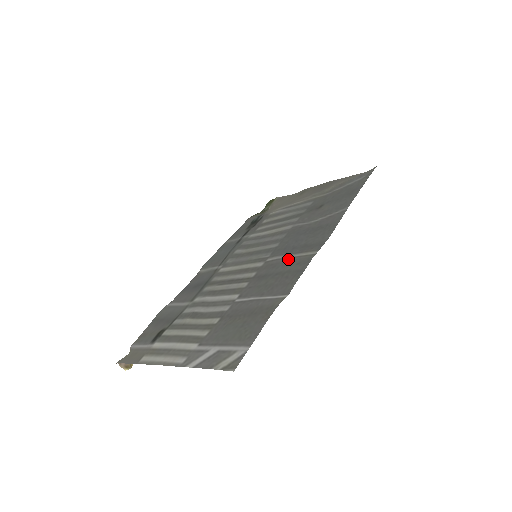
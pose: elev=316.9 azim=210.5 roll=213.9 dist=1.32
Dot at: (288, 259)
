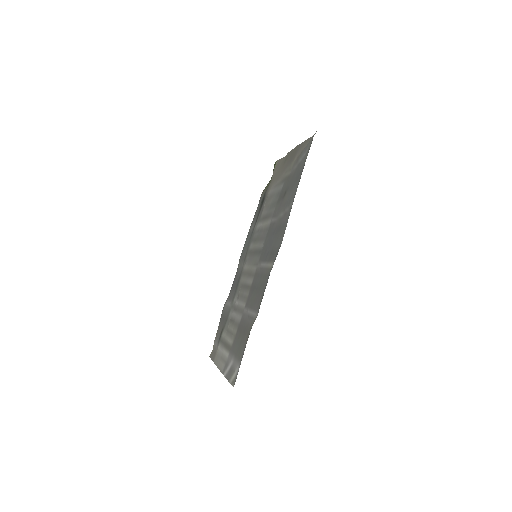
Dot at: (263, 270)
